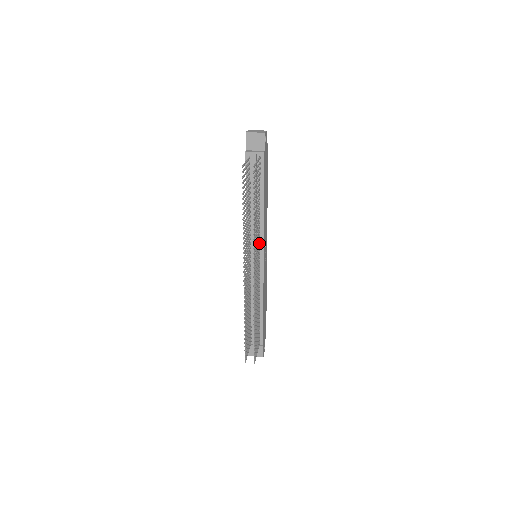
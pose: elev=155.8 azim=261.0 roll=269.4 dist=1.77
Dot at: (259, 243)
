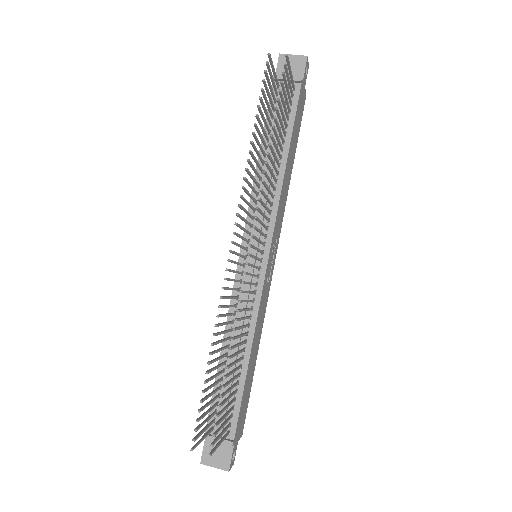
Dot at: occluded
